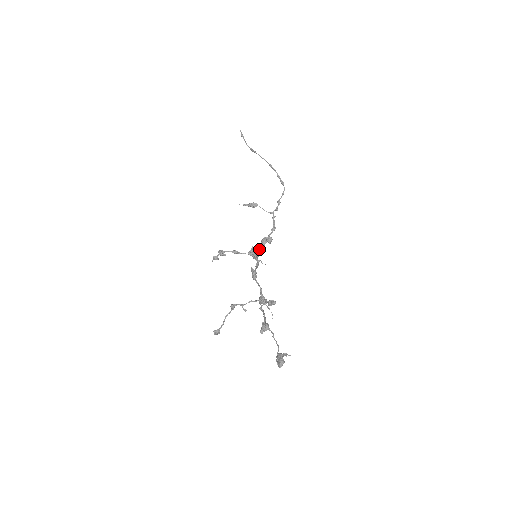
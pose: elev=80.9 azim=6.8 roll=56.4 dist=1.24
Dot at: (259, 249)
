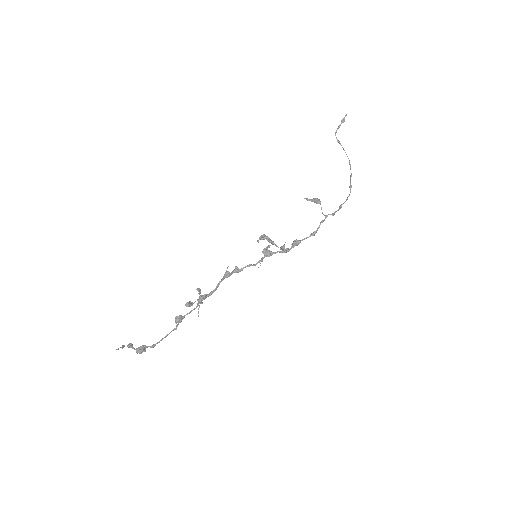
Dot at: (286, 248)
